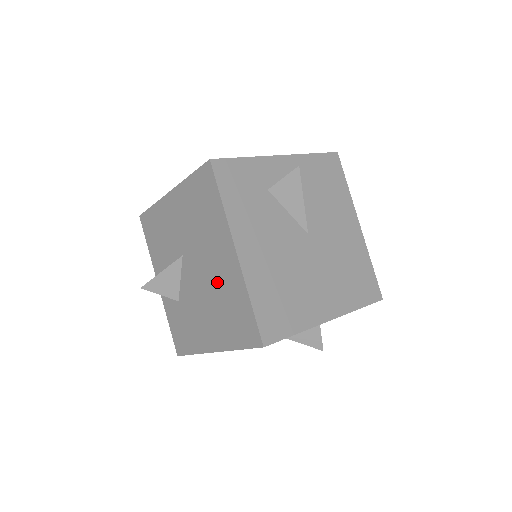
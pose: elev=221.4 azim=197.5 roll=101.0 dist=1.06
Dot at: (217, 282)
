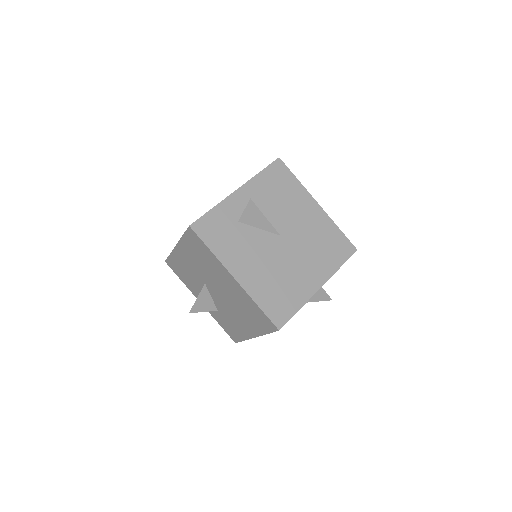
Dot at: (233, 297)
